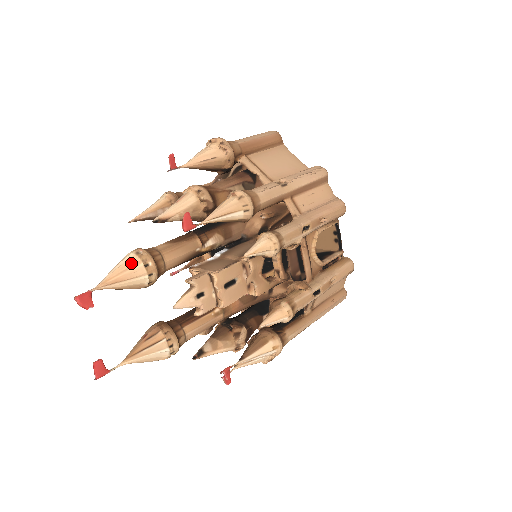
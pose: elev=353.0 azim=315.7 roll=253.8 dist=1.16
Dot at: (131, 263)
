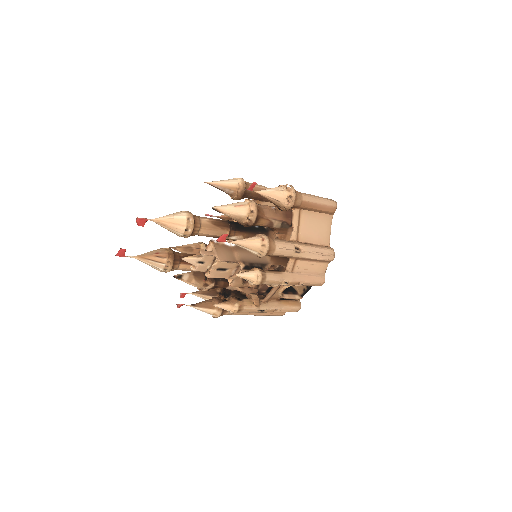
Dot at: (180, 222)
